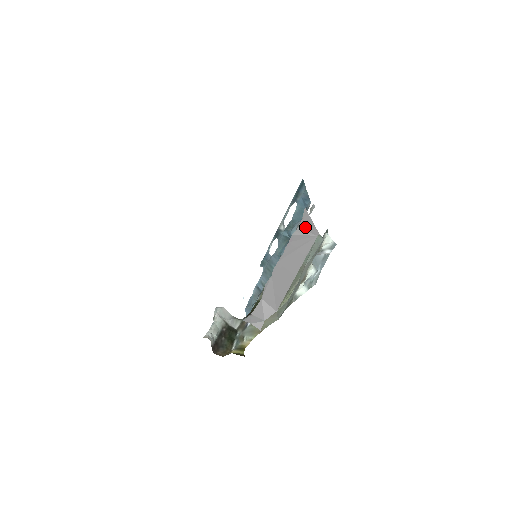
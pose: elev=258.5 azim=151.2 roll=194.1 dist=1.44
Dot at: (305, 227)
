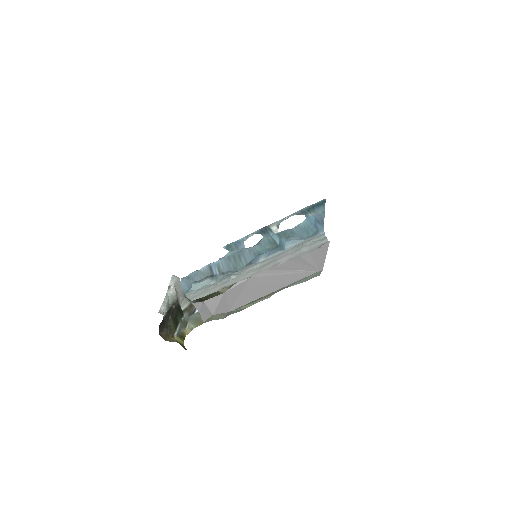
Dot at: (315, 256)
